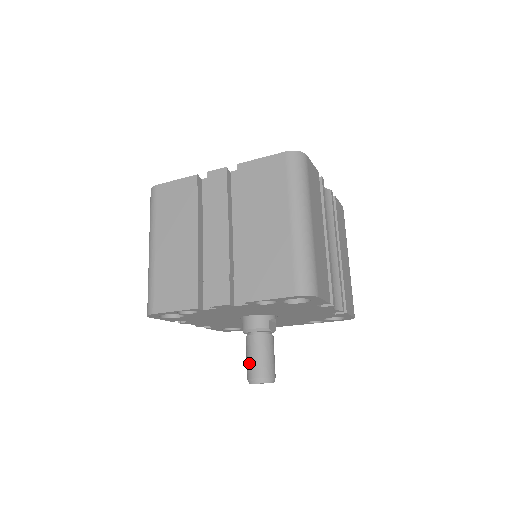
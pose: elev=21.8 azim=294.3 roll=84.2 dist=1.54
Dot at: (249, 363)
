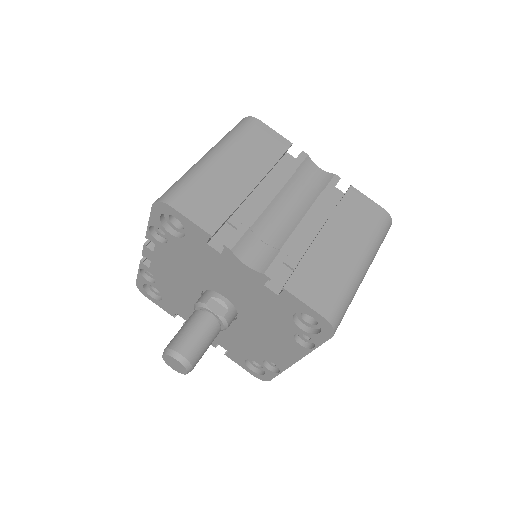
Dot at: occluded
